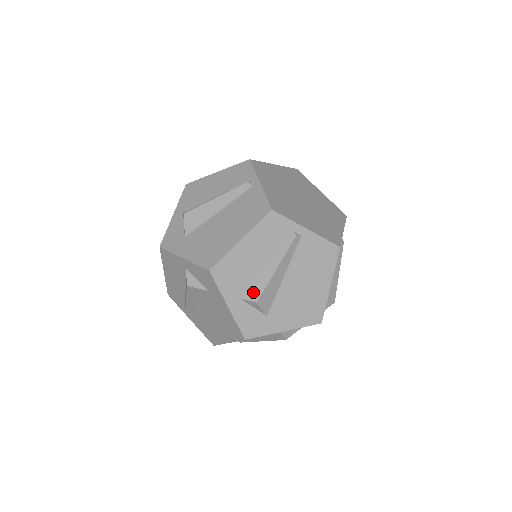
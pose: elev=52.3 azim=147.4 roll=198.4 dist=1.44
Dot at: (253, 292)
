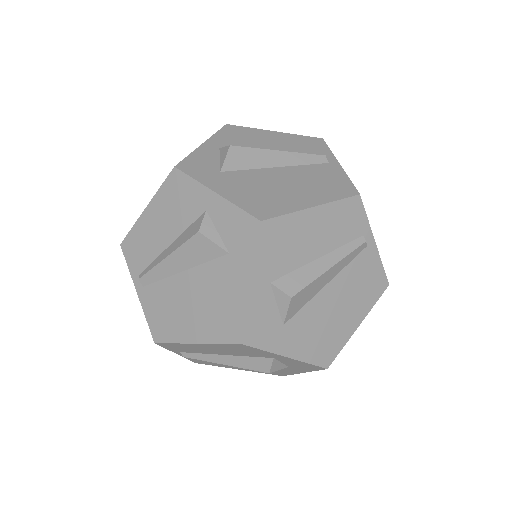
Dot at: (291, 282)
